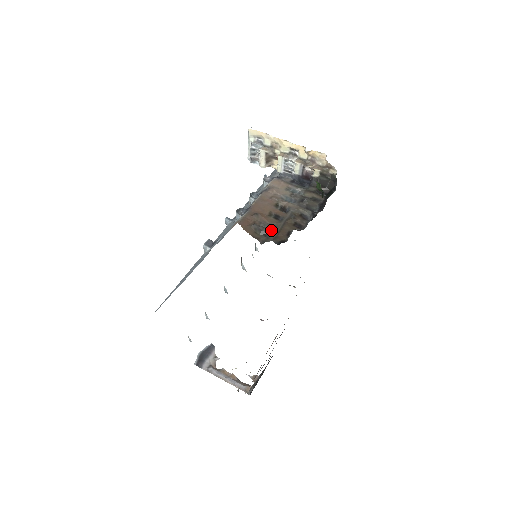
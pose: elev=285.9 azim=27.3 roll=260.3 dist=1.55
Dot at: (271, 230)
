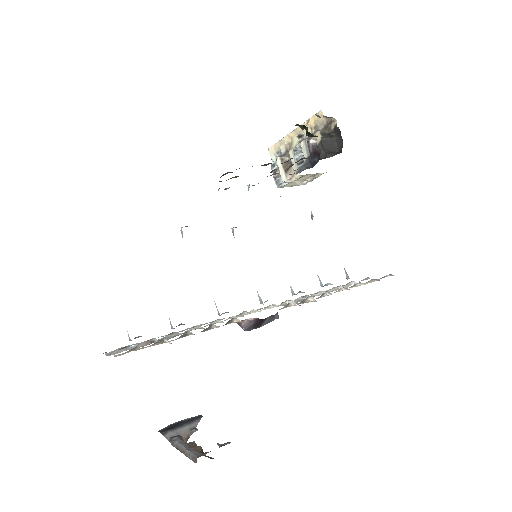
Dot at: occluded
